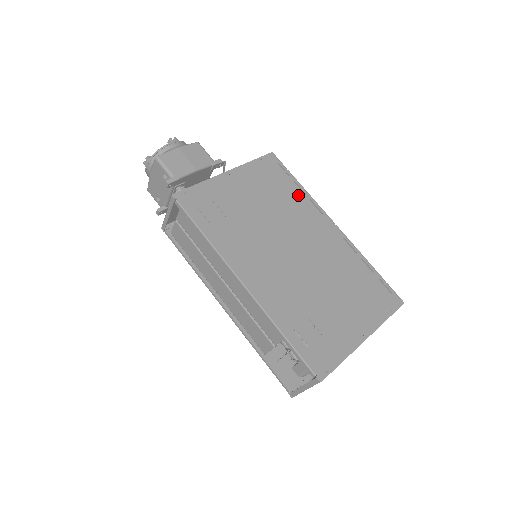
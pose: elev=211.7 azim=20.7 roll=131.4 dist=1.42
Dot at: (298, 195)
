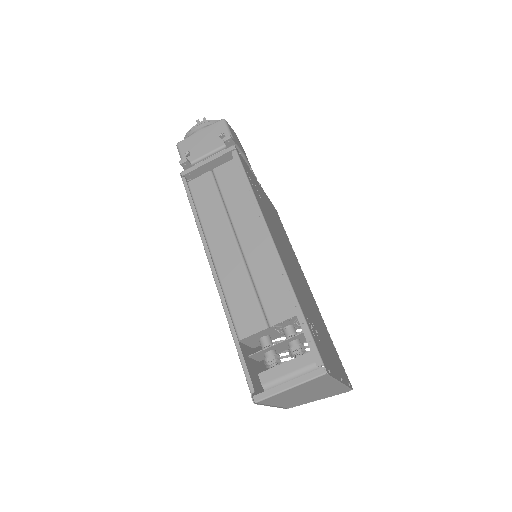
Dot at: occluded
